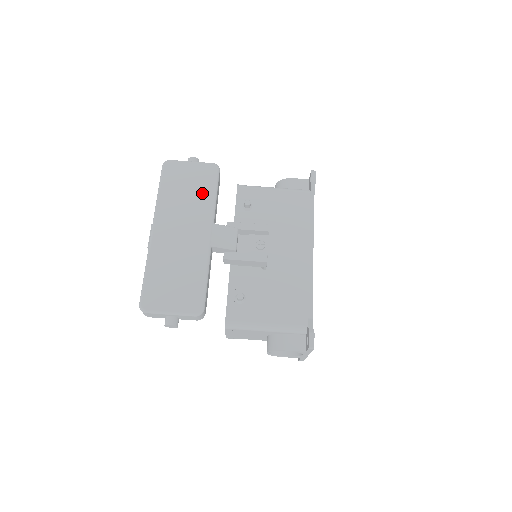
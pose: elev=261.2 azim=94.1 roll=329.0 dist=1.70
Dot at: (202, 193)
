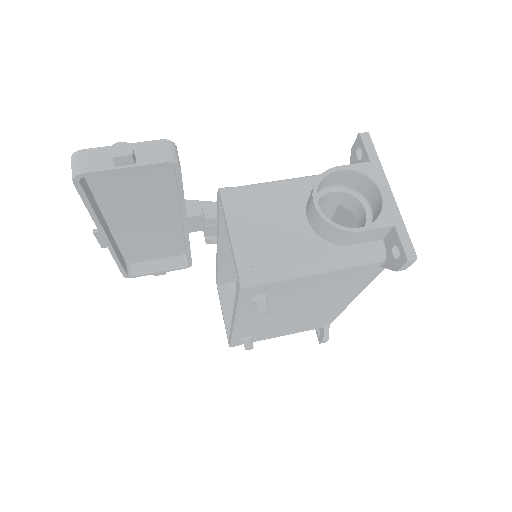
Dot at: occluded
